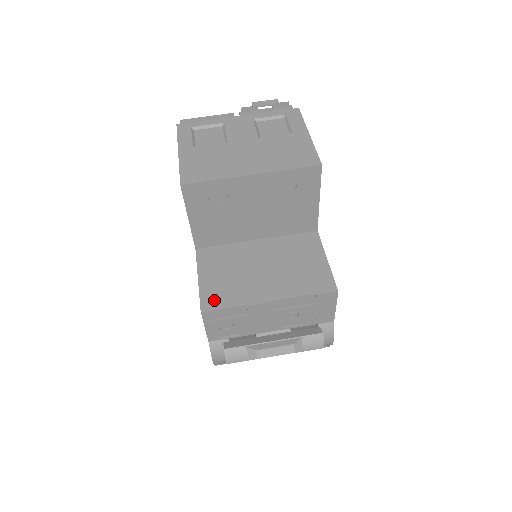
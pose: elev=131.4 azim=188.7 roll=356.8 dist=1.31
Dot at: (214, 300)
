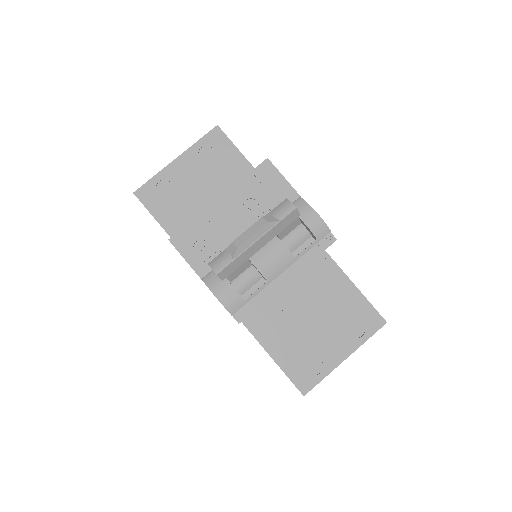
Dot at: occluded
